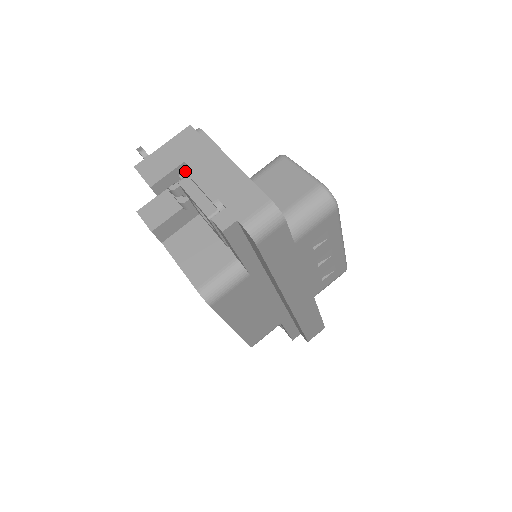
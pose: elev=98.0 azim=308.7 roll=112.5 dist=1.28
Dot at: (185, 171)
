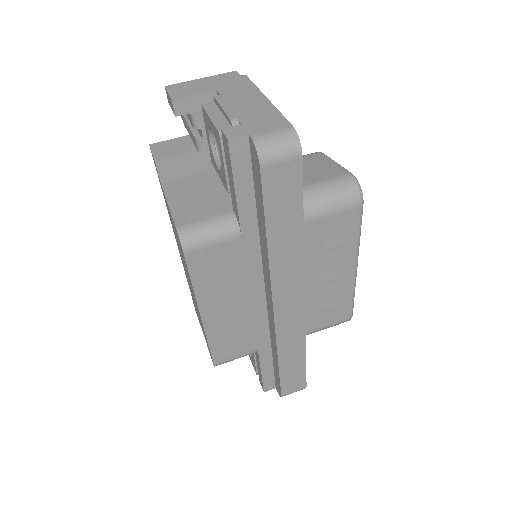
Dot at: occluded
